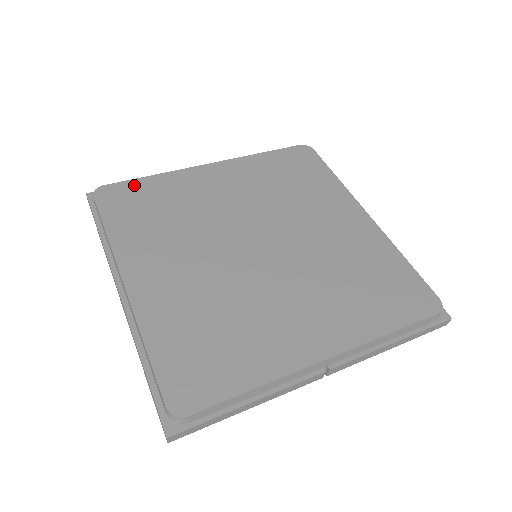
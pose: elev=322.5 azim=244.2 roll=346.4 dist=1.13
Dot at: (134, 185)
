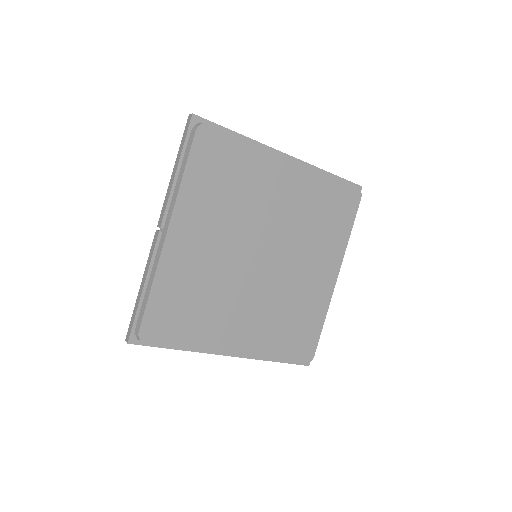
Dot at: (154, 309)
